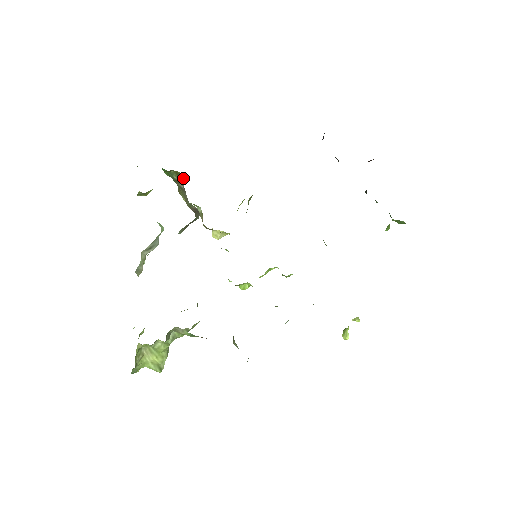
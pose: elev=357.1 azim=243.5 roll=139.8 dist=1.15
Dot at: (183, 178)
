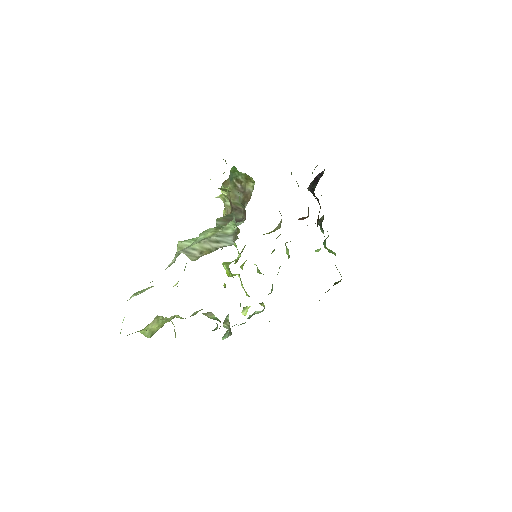
Dot at: (251, 184)
